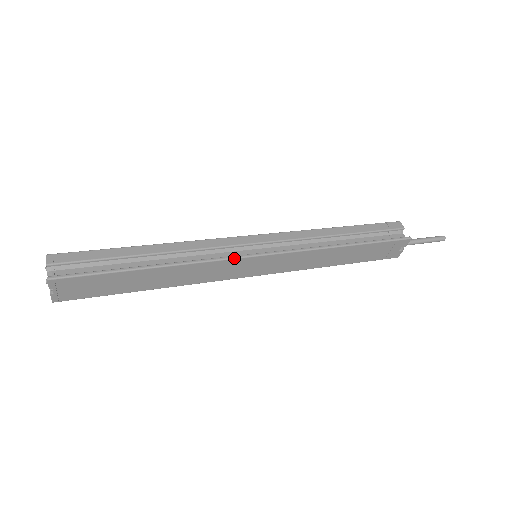
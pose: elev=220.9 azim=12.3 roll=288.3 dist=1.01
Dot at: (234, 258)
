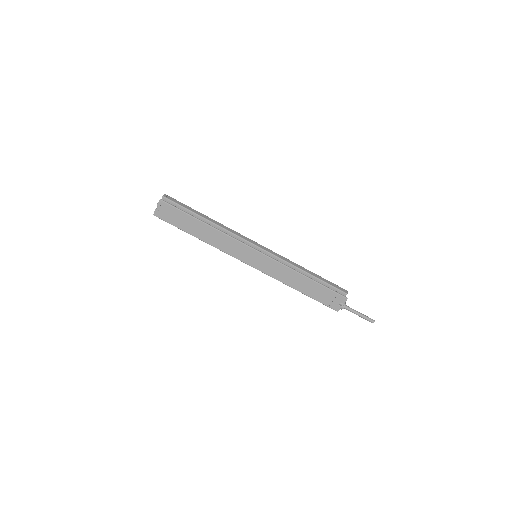
Dot at: (244, 243)
